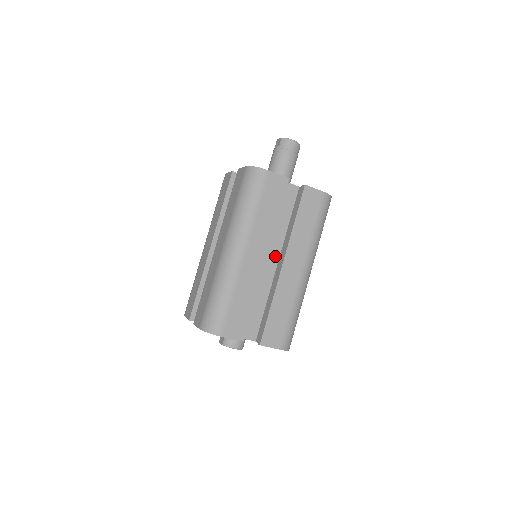
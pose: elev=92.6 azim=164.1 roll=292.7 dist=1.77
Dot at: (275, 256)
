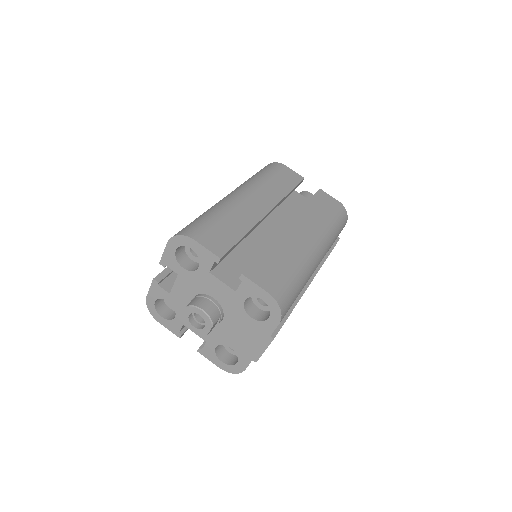
Dot at: occluded
